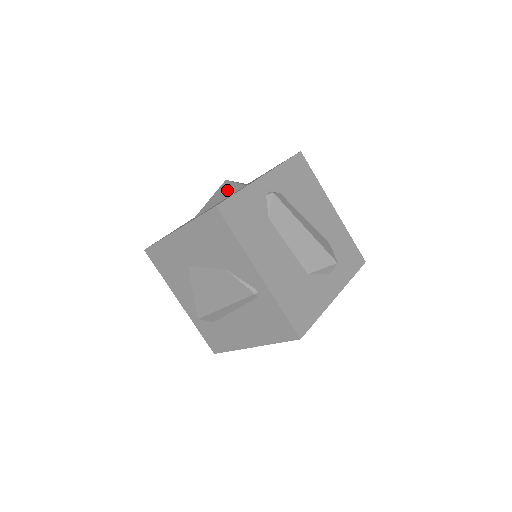
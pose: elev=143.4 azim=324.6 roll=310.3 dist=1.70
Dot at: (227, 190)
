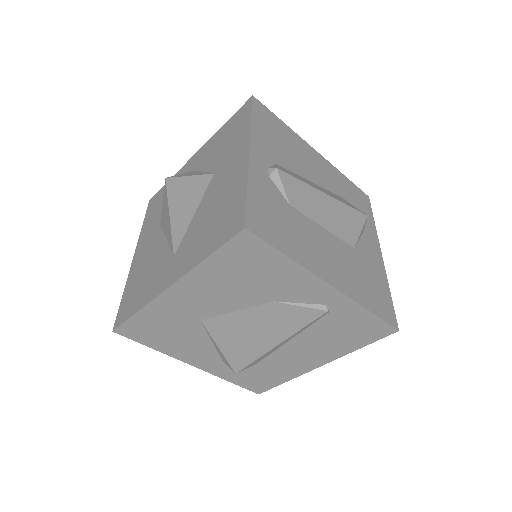
Dot at: (187, 192)
